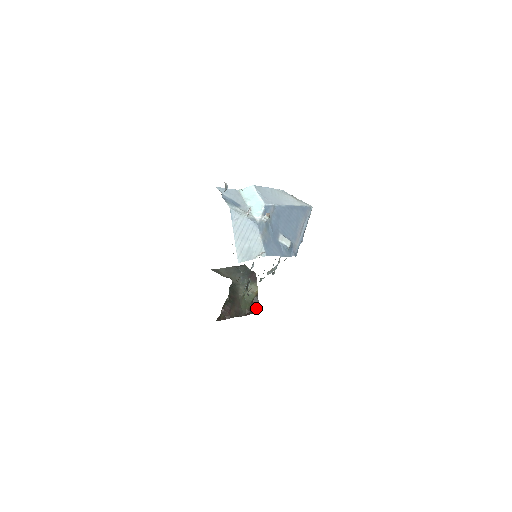
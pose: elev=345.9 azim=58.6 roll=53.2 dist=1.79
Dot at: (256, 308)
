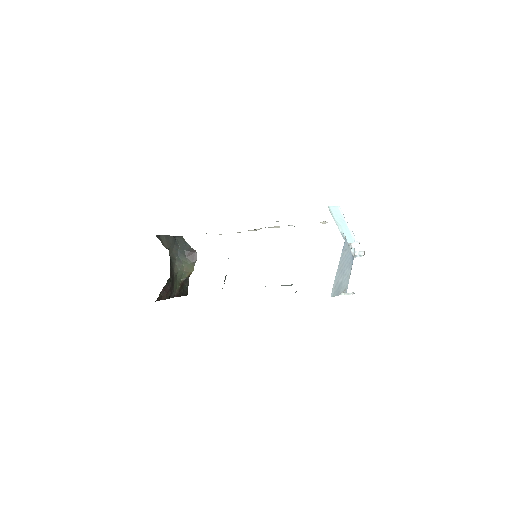
Dot at: (184, 290)
